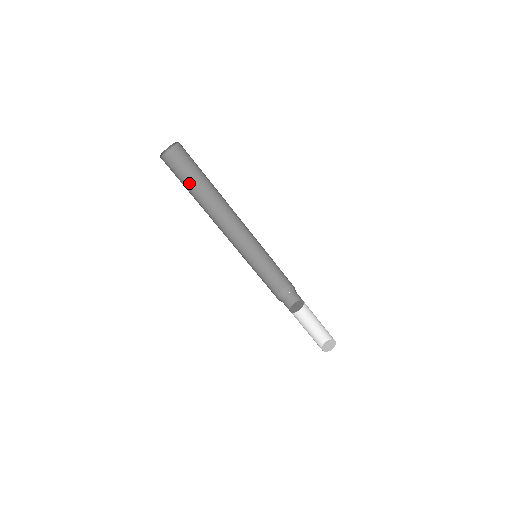
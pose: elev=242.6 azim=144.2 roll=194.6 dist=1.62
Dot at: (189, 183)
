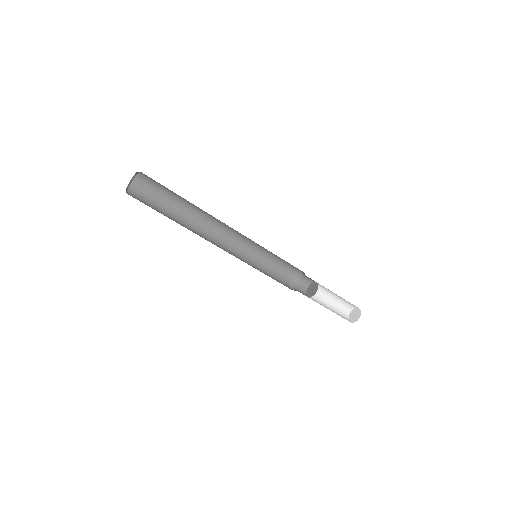
Dot at: (170, 198)
